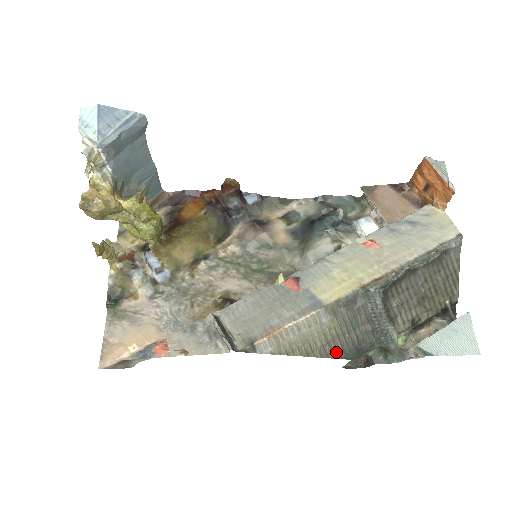
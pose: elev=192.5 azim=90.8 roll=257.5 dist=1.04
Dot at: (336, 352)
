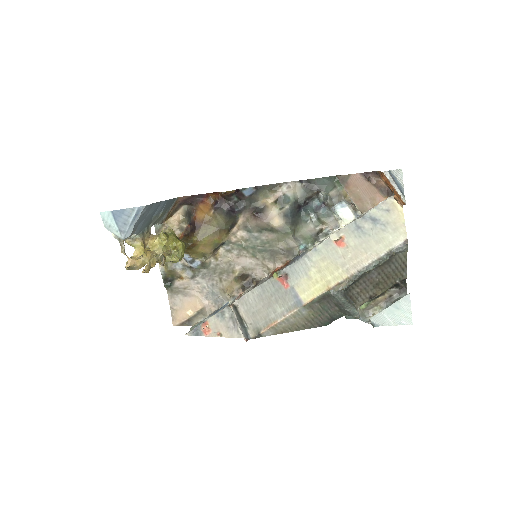
Dot at: (316, 325)
